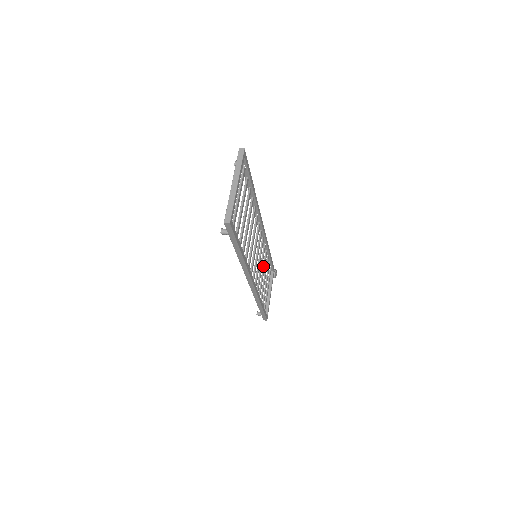
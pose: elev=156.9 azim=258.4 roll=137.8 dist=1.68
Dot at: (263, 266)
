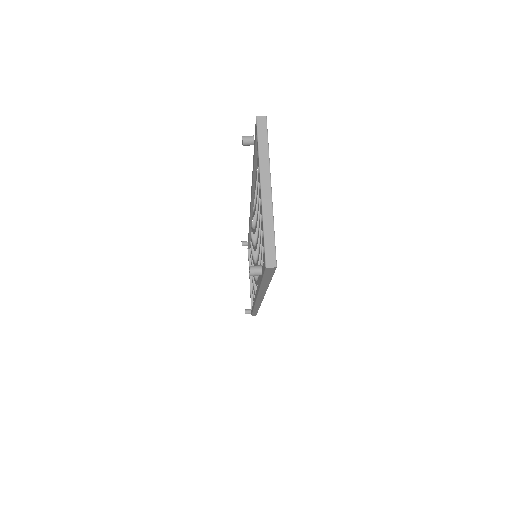
Dot at: occluded
